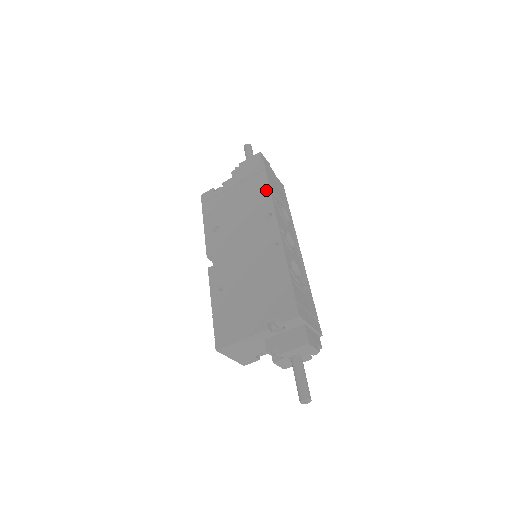
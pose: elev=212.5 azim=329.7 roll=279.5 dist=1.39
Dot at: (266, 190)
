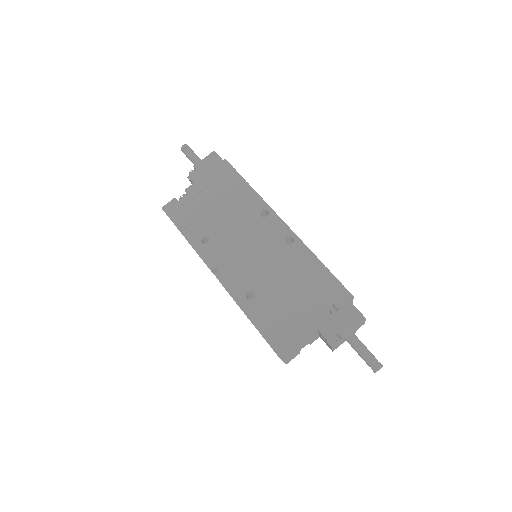
Dot at: (247, 188)
